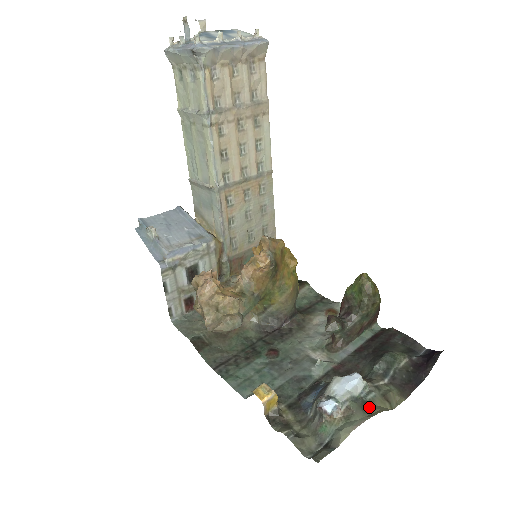
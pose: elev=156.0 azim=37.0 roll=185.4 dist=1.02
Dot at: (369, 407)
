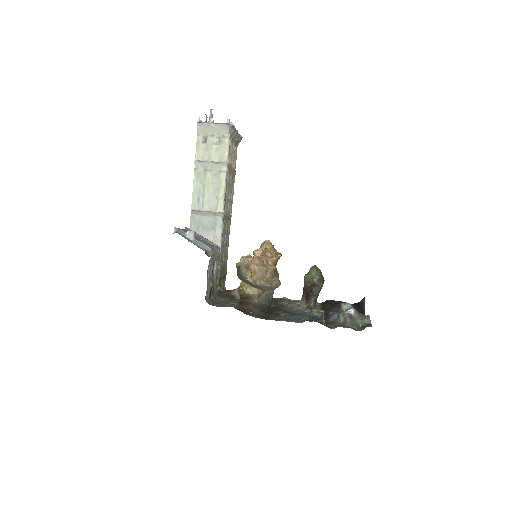
Dot at: occluded
